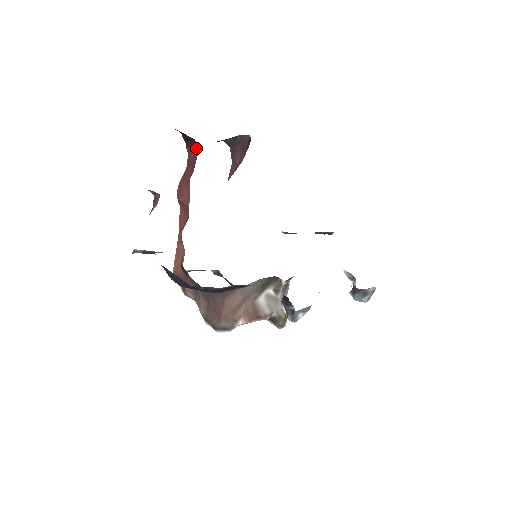
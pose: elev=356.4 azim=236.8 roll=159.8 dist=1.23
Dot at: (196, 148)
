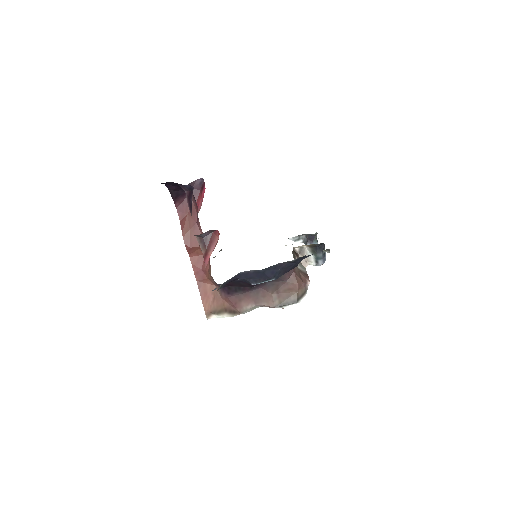
Dot at: occluded
